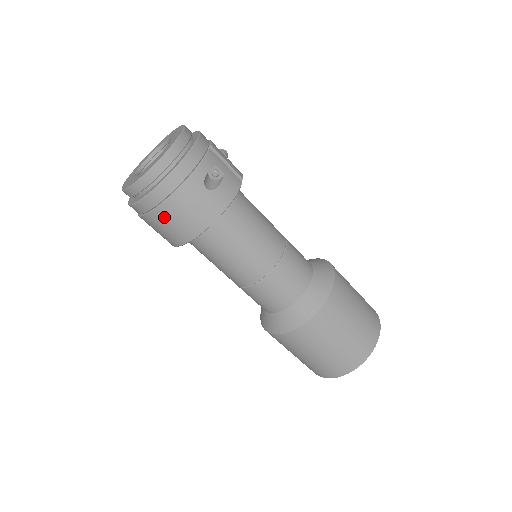
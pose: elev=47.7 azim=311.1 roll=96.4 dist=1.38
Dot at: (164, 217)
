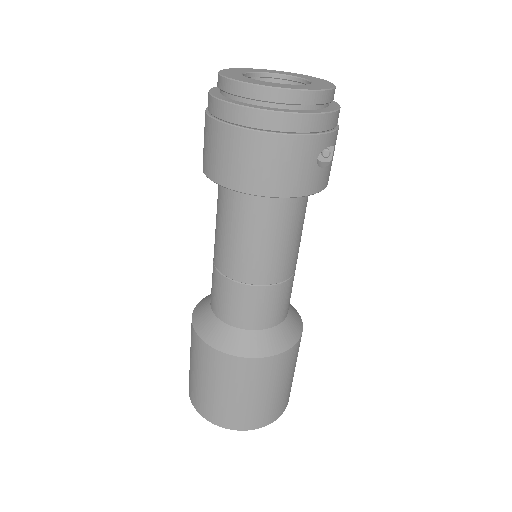
Dot at: (255, 147)
